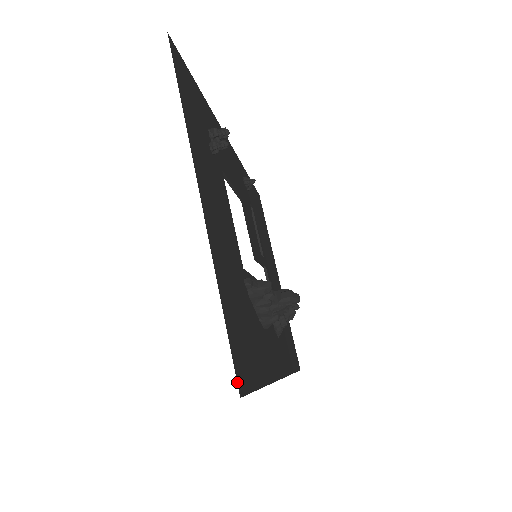
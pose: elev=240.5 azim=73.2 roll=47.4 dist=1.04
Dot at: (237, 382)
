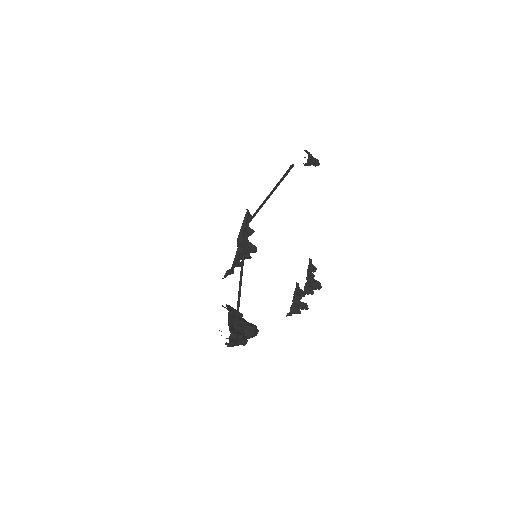
Dot at: occluded
